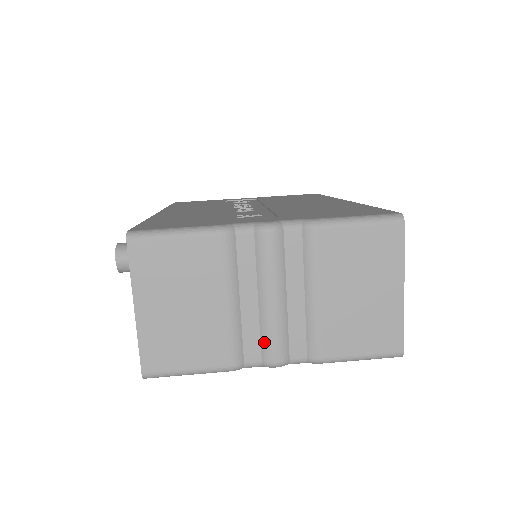
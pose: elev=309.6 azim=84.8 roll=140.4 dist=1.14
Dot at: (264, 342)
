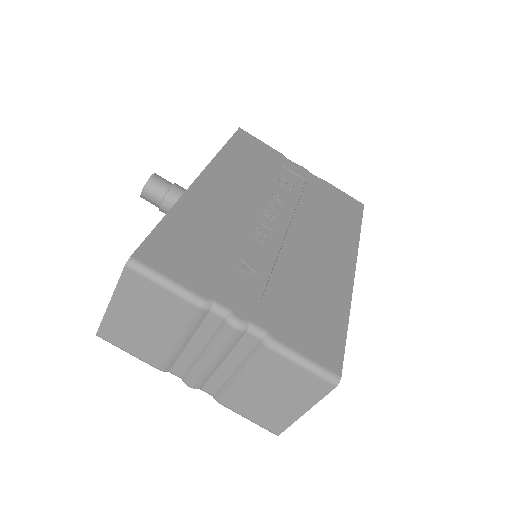
Dot at: (189, 372)
